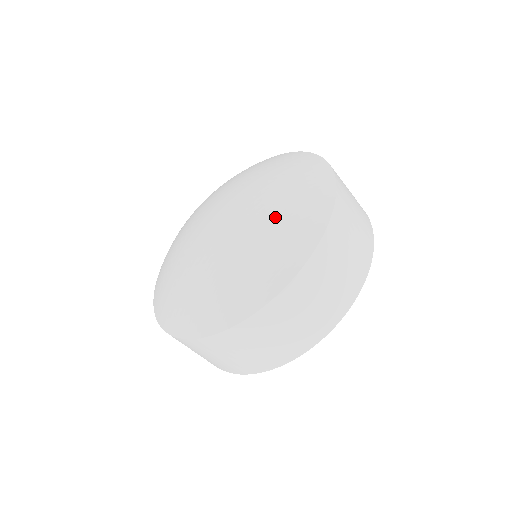
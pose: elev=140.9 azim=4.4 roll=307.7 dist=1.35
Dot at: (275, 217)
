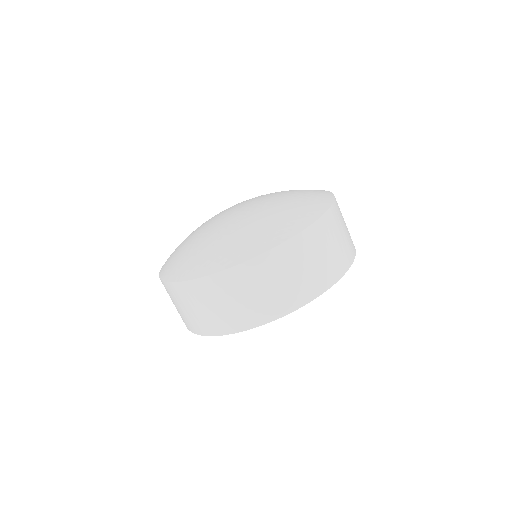
Dot at: (293, 192)
